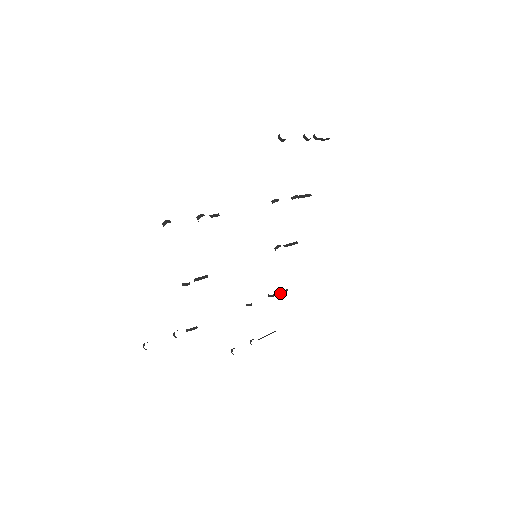
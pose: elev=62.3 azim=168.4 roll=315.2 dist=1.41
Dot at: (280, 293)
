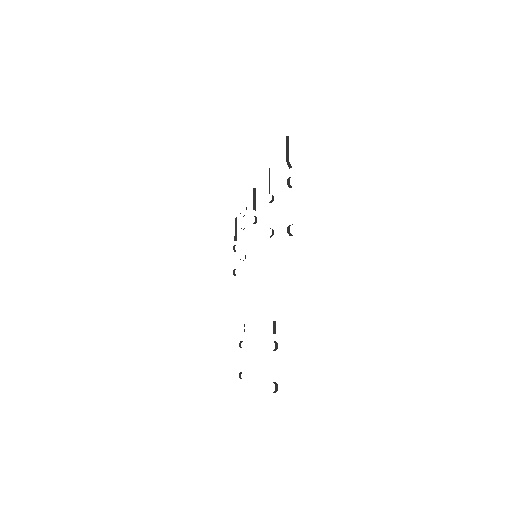
Dot at: occluded
